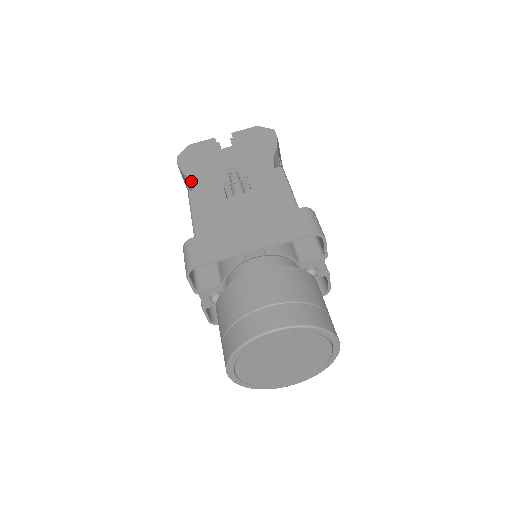
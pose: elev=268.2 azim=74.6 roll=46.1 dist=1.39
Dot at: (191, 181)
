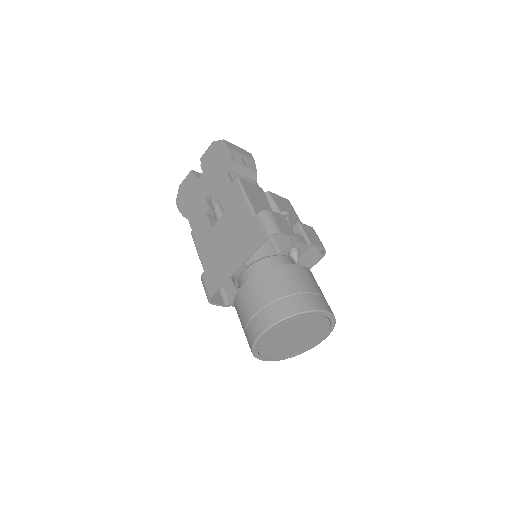
Dot at: (189, 222)
